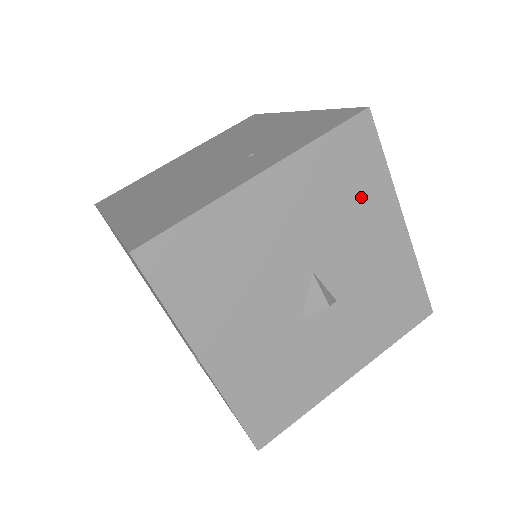
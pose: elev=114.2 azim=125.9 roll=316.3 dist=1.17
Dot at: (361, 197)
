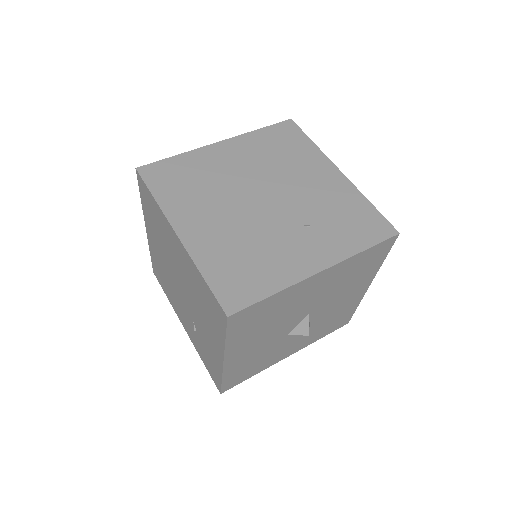
Dot at: (360, 276)
